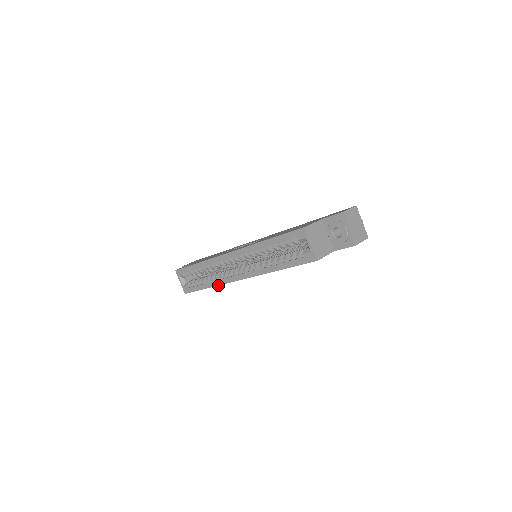
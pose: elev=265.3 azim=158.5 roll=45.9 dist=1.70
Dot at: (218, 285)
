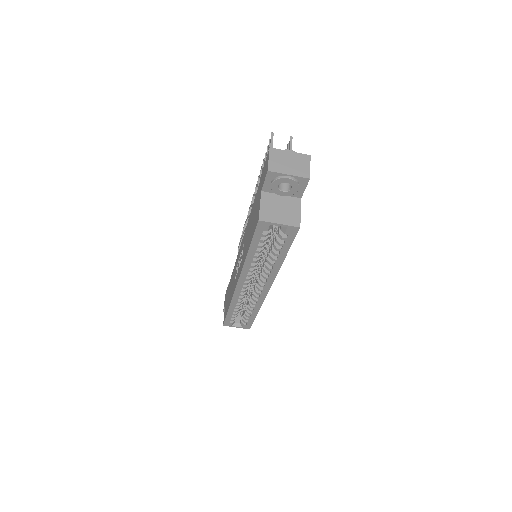
Dot at: occluded
